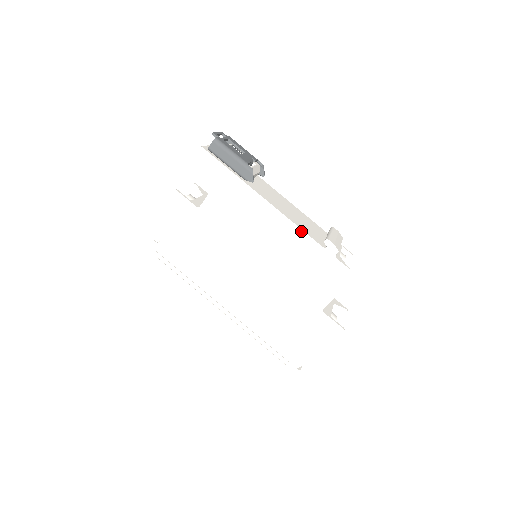
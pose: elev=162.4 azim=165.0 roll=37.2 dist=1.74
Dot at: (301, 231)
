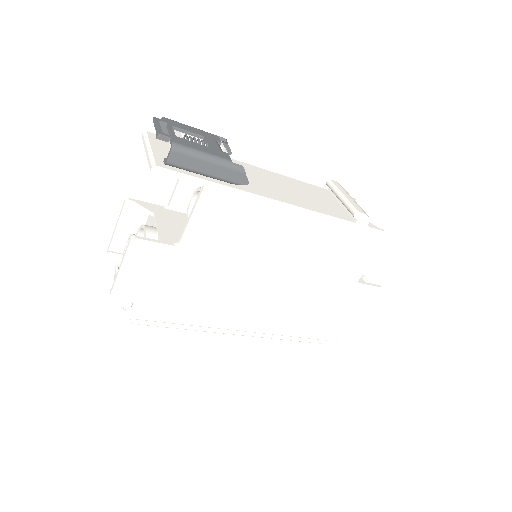
Dot at: (324, 216)
